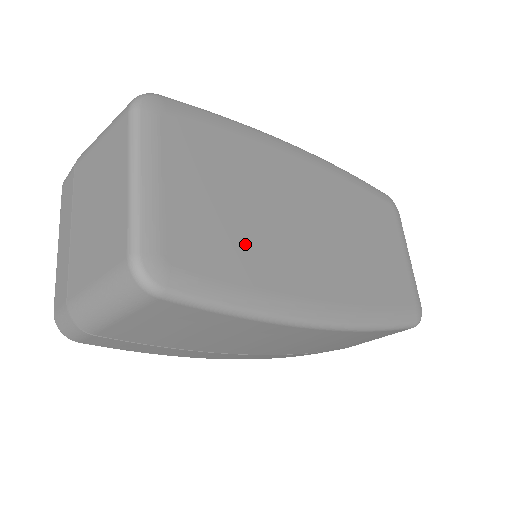
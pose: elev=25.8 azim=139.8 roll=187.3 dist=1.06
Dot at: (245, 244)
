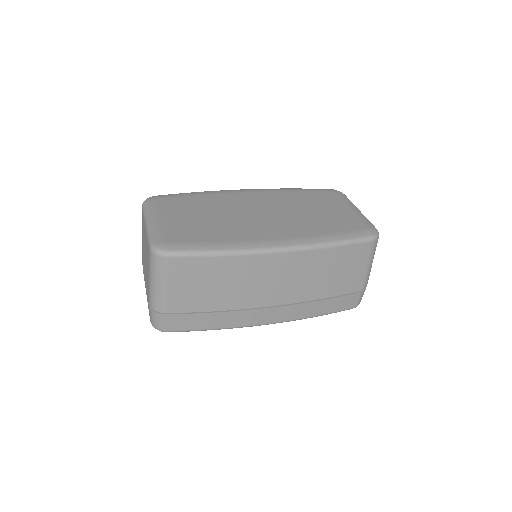
Dot at: (213, 228)
